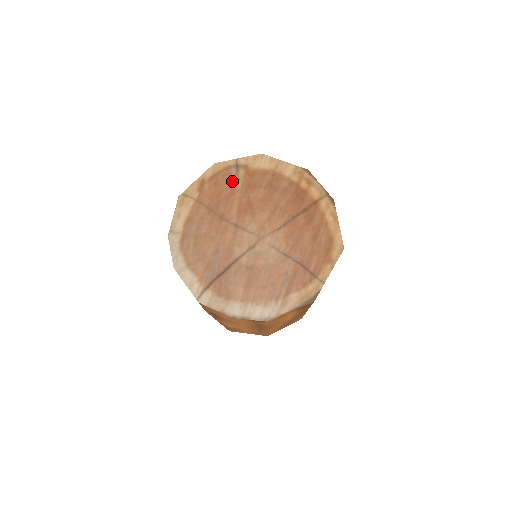
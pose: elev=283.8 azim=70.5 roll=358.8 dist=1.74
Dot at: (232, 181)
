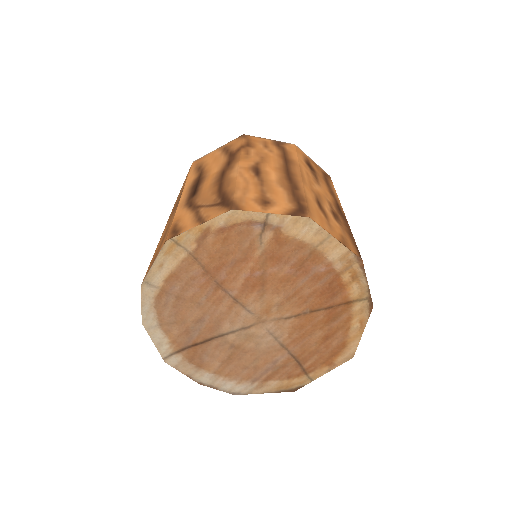
Dot at: (250, 243)
